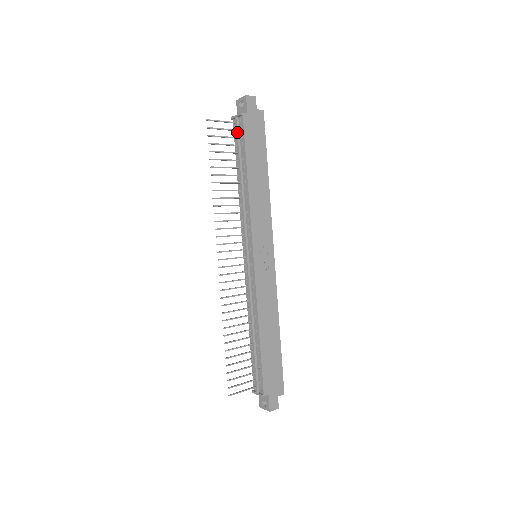
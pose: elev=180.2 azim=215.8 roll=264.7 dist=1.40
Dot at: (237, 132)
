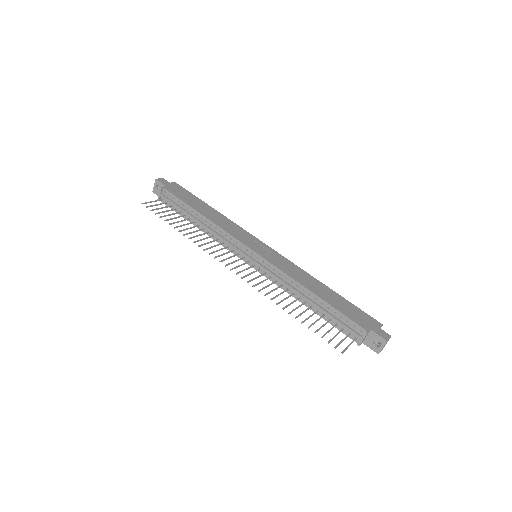
Dot at: (169, 200)
